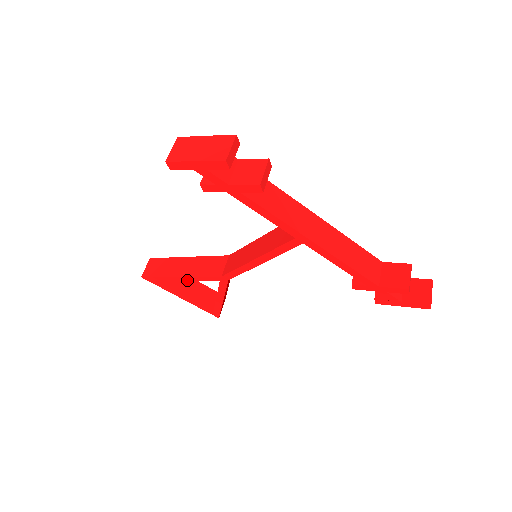
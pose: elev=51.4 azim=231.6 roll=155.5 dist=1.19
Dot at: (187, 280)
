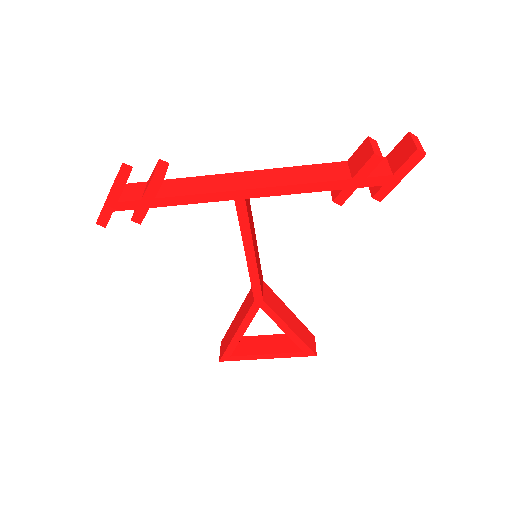
Dot at: (243, 332)
